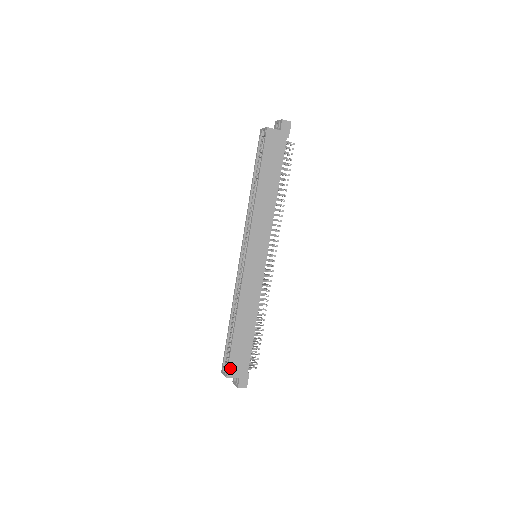
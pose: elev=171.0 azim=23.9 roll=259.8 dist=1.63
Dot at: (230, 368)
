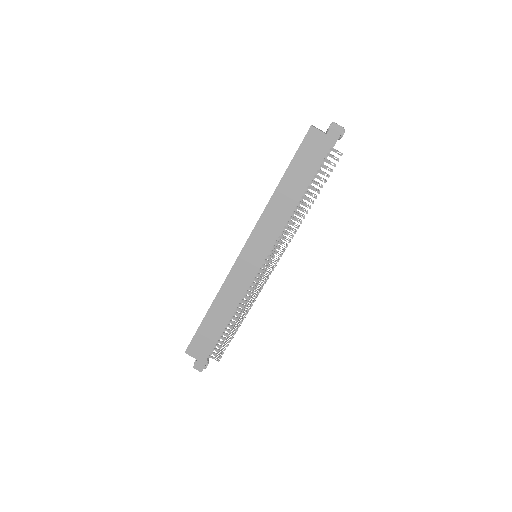
Dot at: (191, 346)
